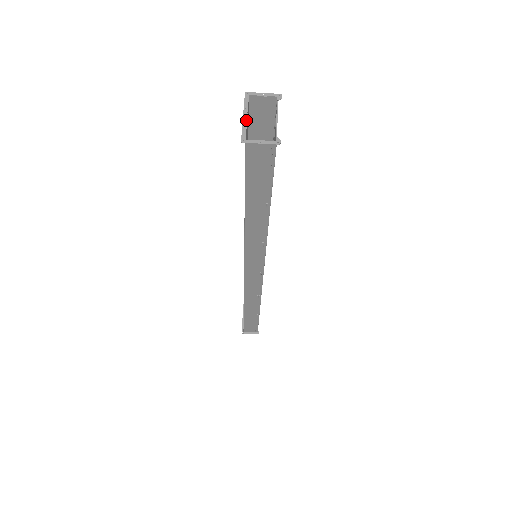
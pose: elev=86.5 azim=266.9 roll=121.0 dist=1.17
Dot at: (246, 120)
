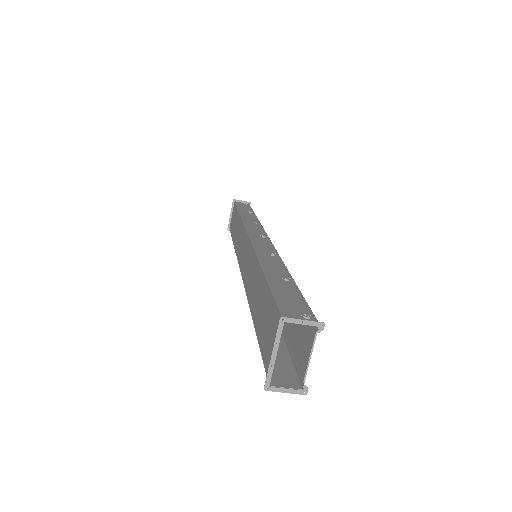
Dot at: (274, 360)
